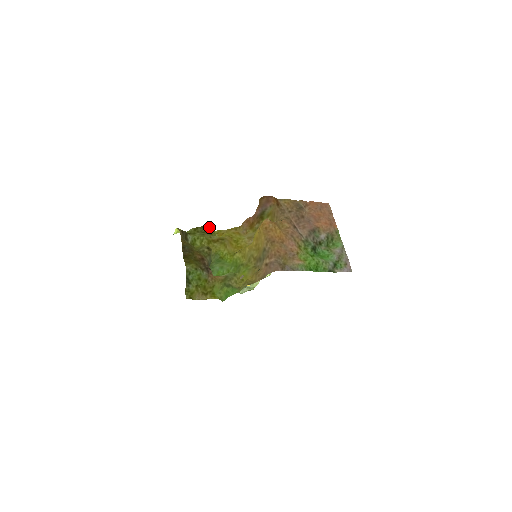
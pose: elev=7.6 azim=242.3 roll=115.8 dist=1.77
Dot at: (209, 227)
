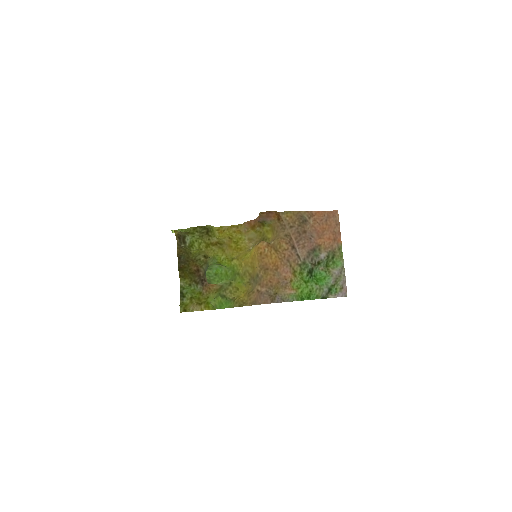
Dot at: (208, 228)
